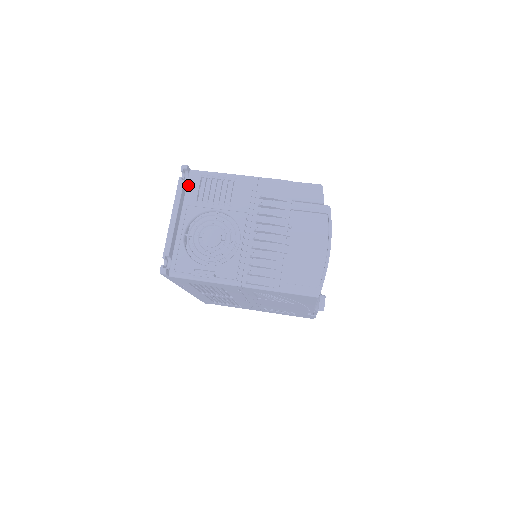
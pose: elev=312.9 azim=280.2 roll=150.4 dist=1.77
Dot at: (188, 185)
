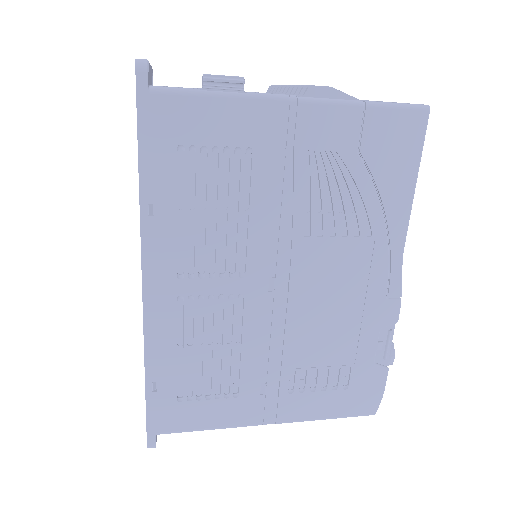
Dot at: occluded
